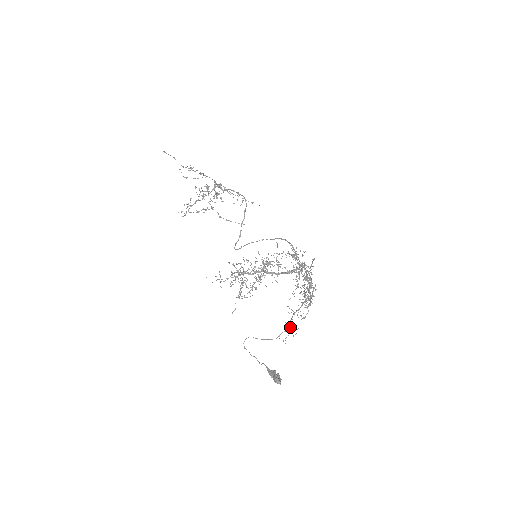
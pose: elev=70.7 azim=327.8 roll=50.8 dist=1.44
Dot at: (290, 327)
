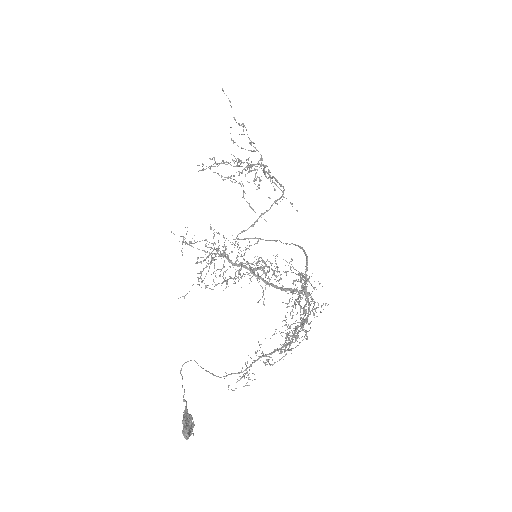
Dot at: (247, 372)
